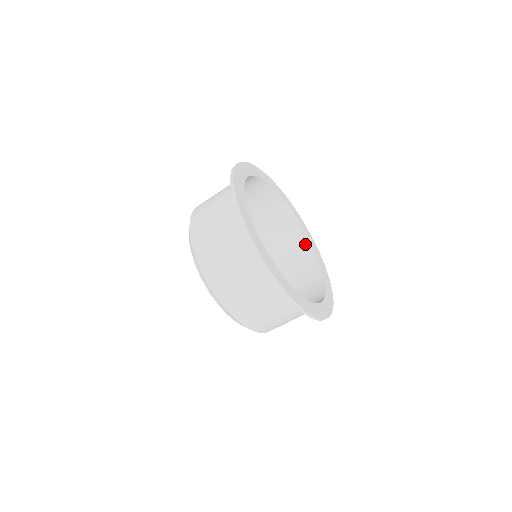
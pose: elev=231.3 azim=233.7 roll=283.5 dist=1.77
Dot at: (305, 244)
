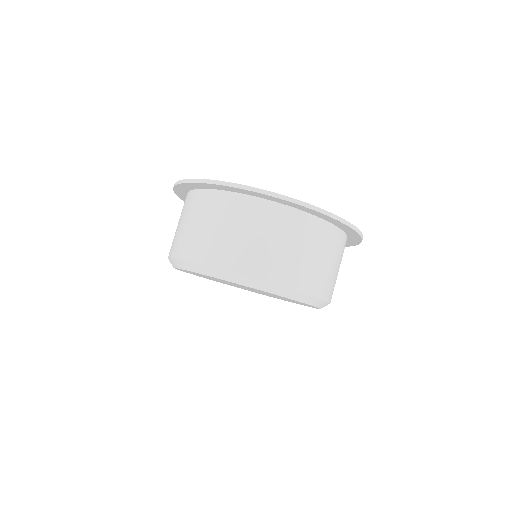
Dot at: occluded
